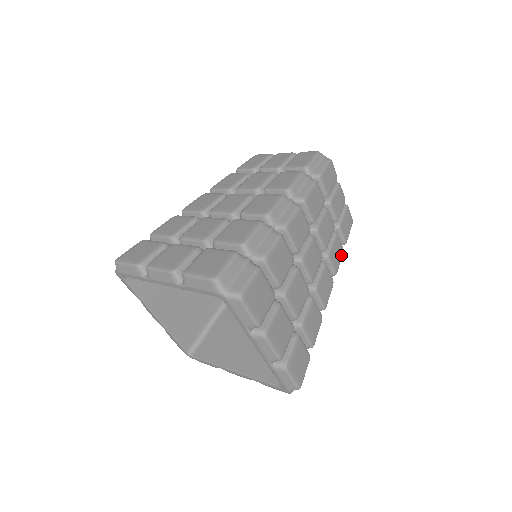
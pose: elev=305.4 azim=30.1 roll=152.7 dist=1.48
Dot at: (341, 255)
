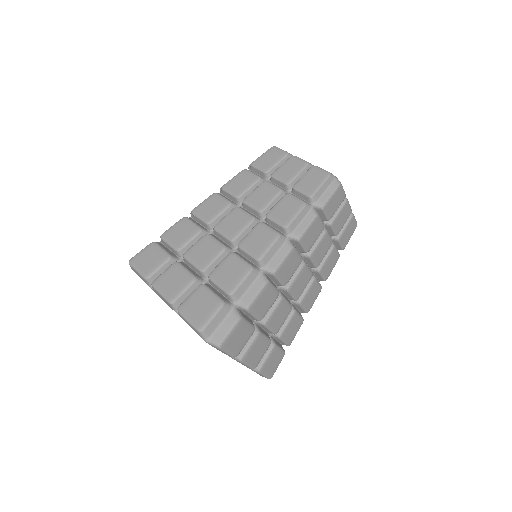
Dot at: (335, 262)
